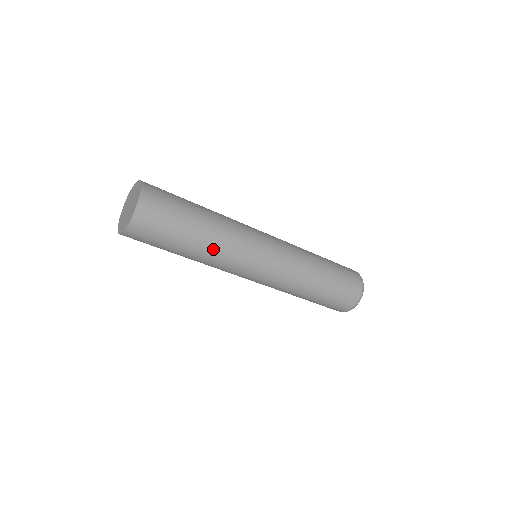
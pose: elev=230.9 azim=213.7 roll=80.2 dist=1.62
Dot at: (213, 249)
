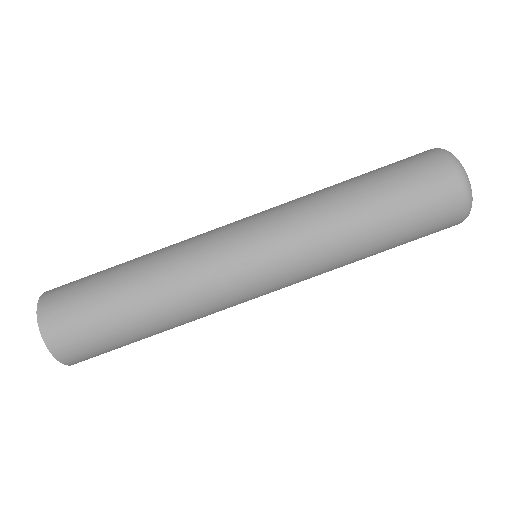
Dot at: (179, 319)
